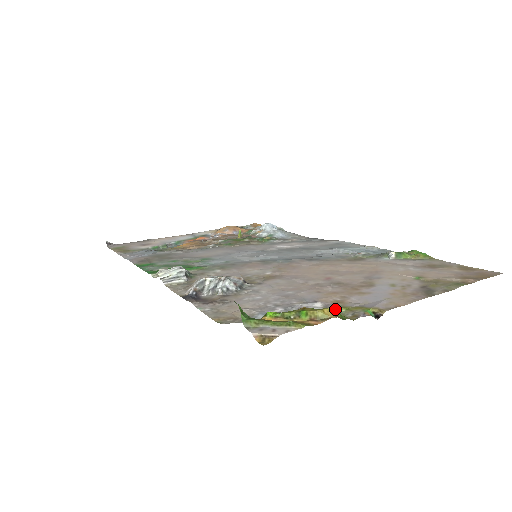
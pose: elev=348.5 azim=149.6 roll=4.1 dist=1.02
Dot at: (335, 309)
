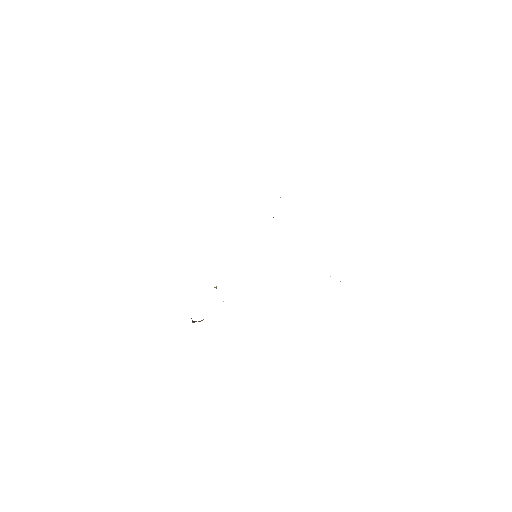
Dot at: occluded
